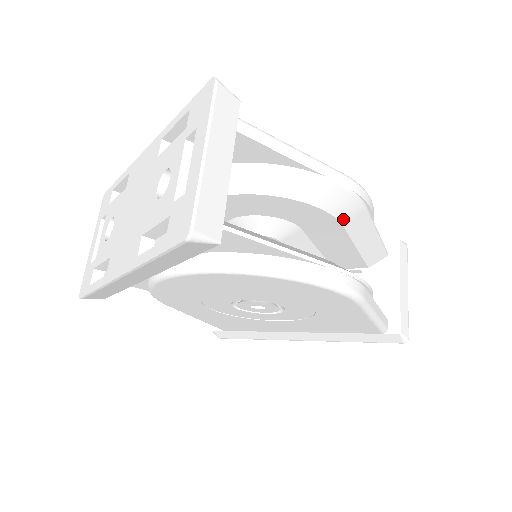
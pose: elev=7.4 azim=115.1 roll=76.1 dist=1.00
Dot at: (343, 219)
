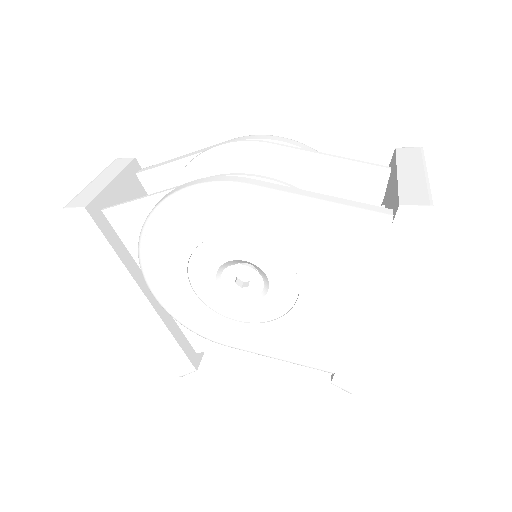
Dot at: (255, 164)
